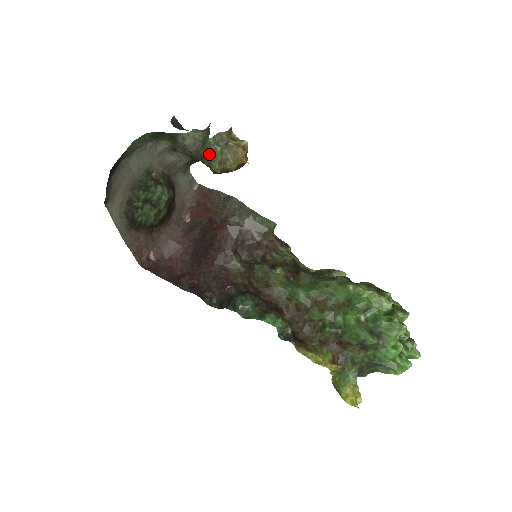
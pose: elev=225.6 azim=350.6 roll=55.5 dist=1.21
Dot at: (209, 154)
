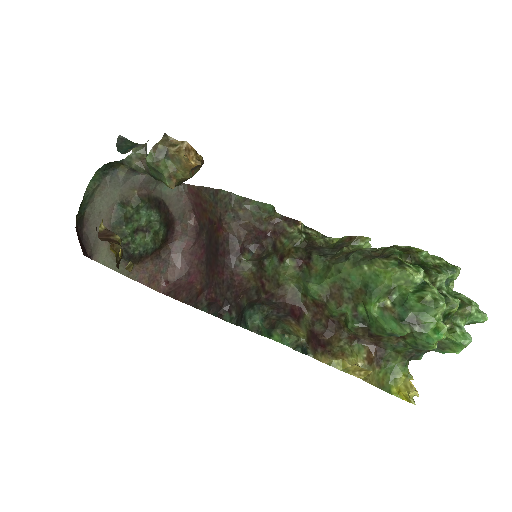
Dot at: (156, 172)
